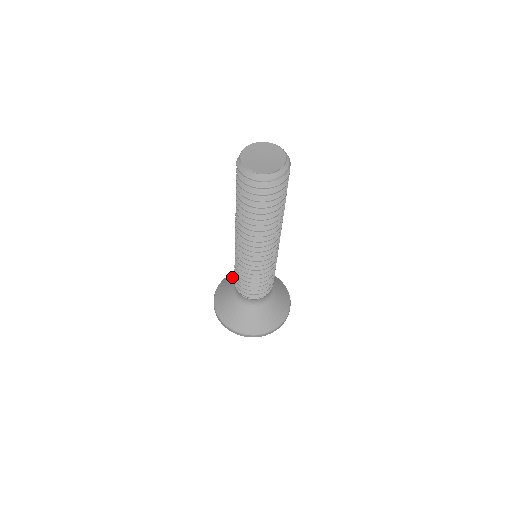
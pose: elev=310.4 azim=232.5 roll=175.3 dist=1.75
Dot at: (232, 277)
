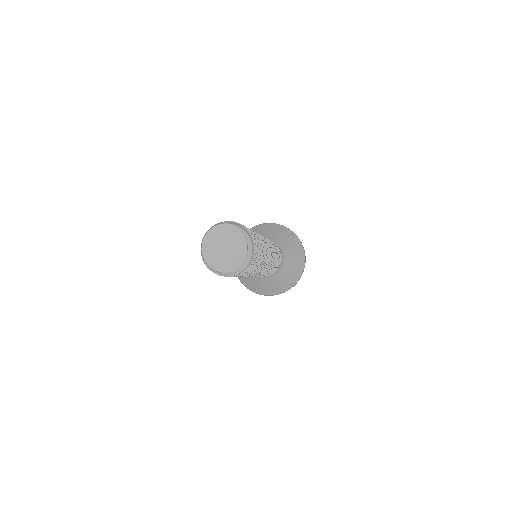
Dot at: occluded
